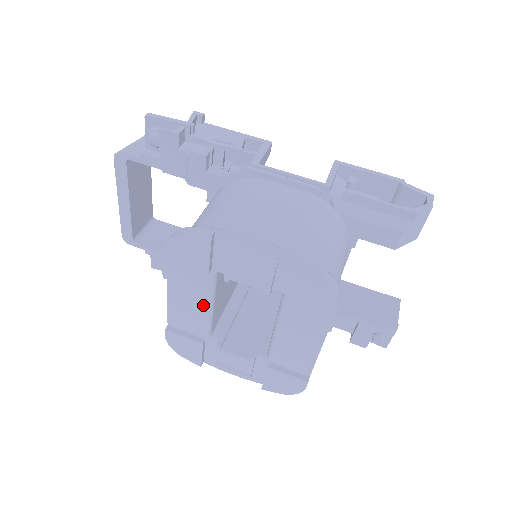
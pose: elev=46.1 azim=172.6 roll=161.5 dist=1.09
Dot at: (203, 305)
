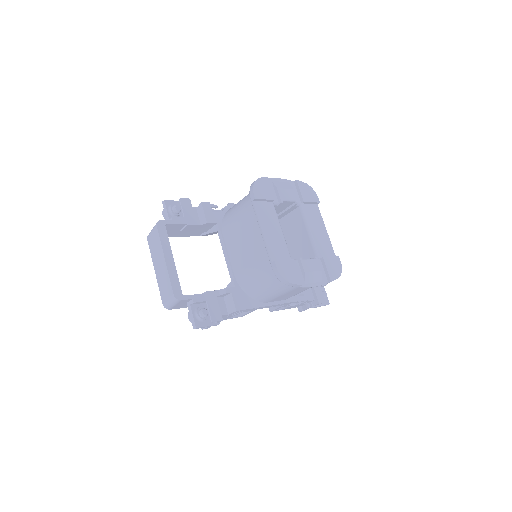
Dot at: (279, 230)
